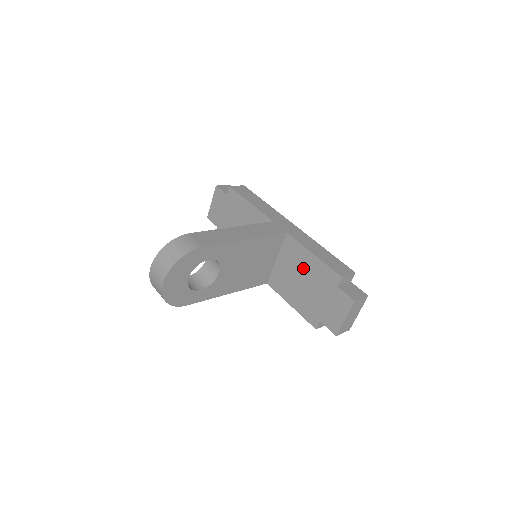
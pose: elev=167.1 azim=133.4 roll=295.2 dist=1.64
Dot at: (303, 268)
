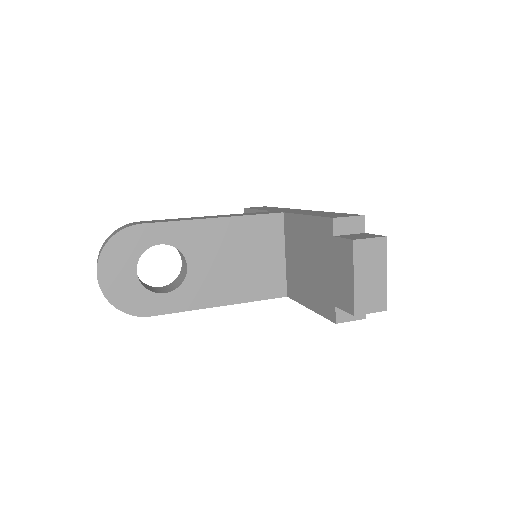
Dot at: (304, 243)
